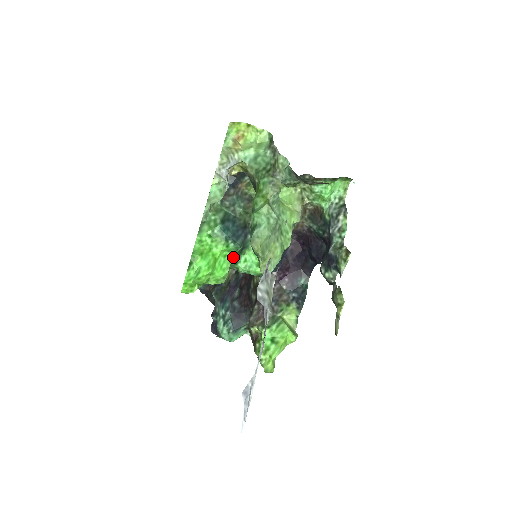
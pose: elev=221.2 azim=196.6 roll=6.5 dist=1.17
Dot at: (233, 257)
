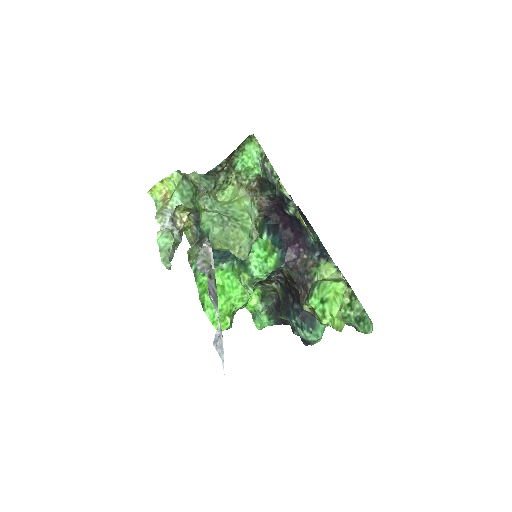
Dot at: (242, 273)
